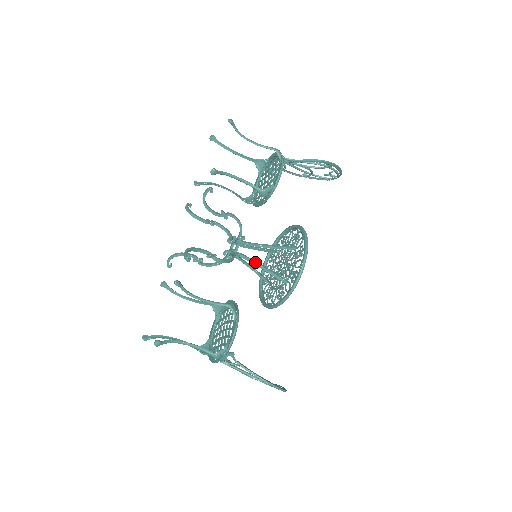
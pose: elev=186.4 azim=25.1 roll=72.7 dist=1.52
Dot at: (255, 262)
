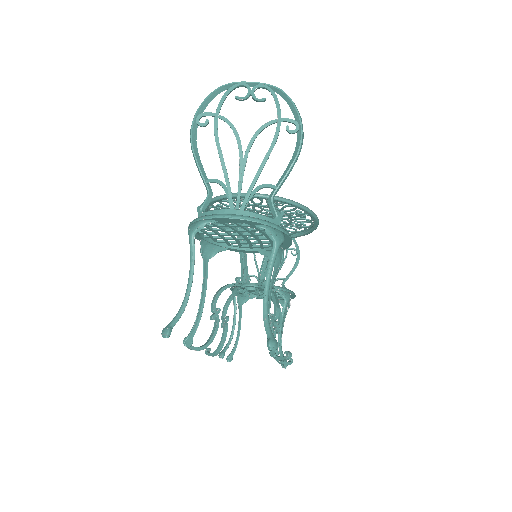
Dot at: occluded
